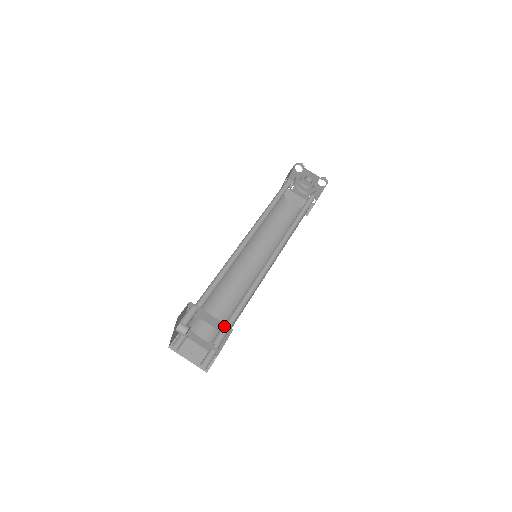
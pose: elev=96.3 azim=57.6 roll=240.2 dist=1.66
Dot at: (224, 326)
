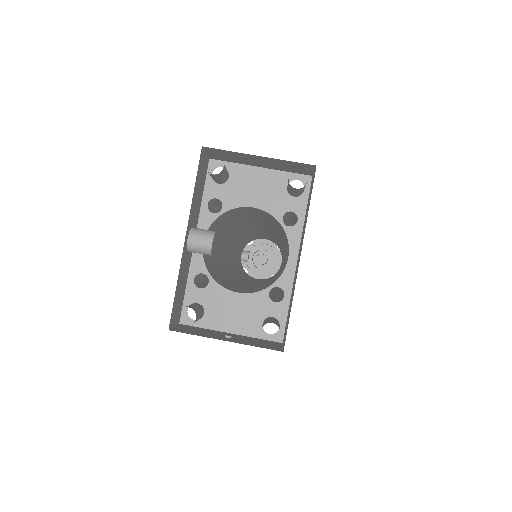
Dot at: (291, 180)
